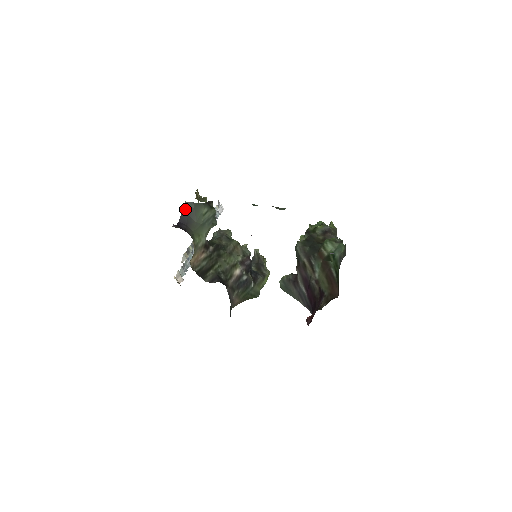
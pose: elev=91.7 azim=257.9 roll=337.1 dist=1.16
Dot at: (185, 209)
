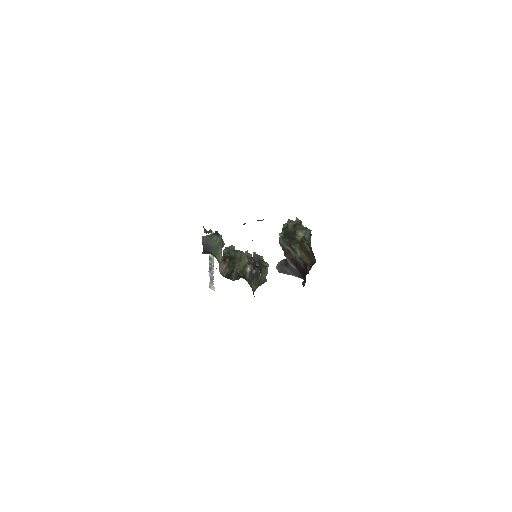
Dot at: (203, 241)
